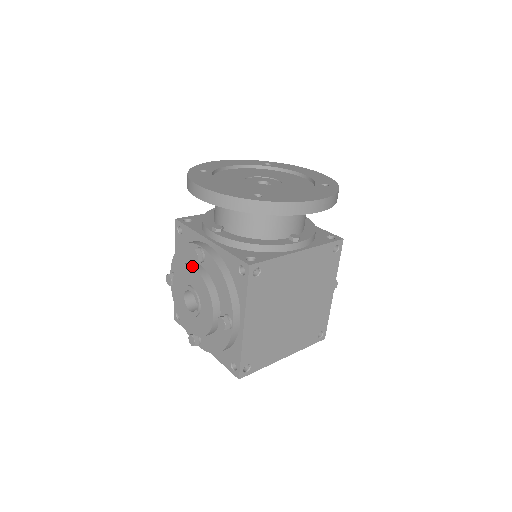
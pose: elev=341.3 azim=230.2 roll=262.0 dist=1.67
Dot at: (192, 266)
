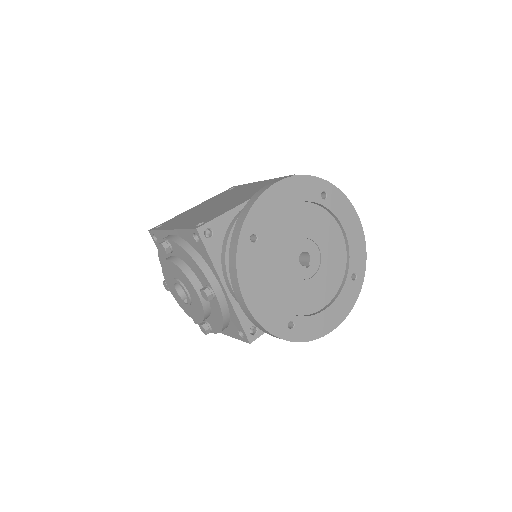
Dot at: (198, 294)
